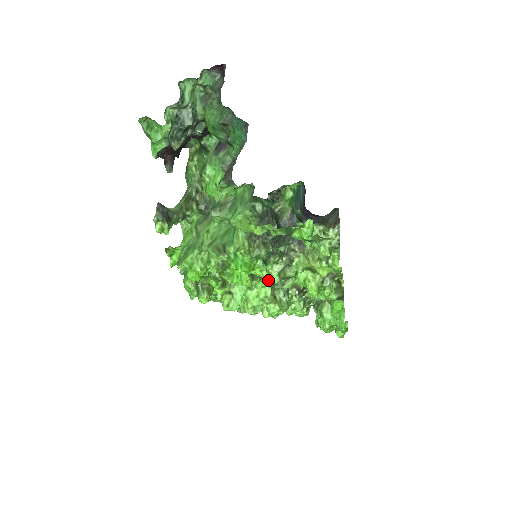
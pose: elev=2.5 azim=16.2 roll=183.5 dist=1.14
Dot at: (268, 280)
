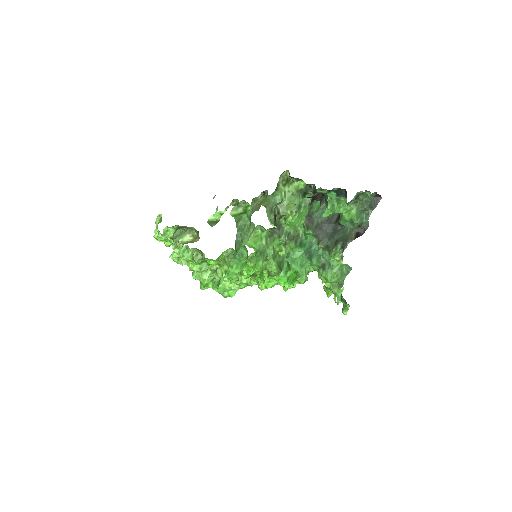
Dot at: occluded
